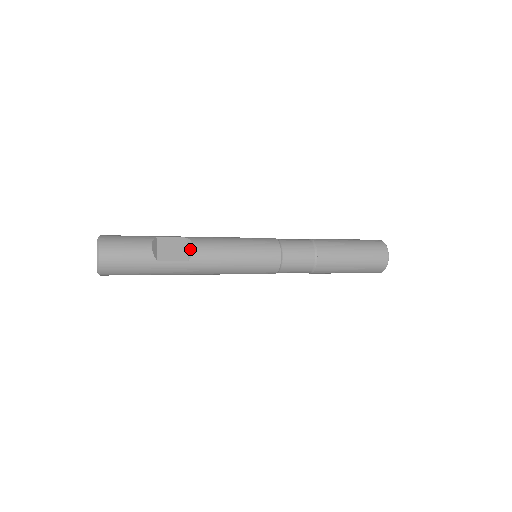
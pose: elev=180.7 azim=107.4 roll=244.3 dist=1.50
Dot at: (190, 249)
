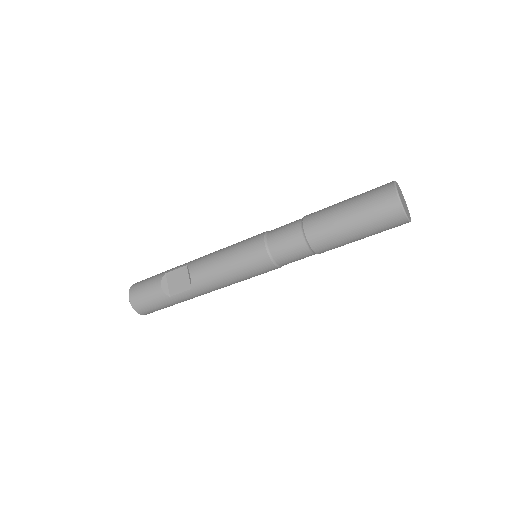
Dot at: (189, 277)
